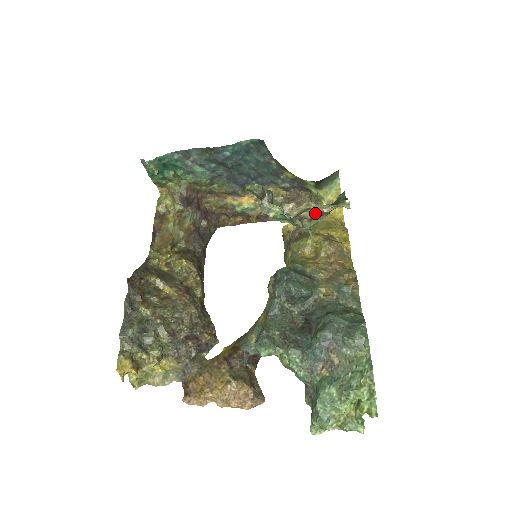
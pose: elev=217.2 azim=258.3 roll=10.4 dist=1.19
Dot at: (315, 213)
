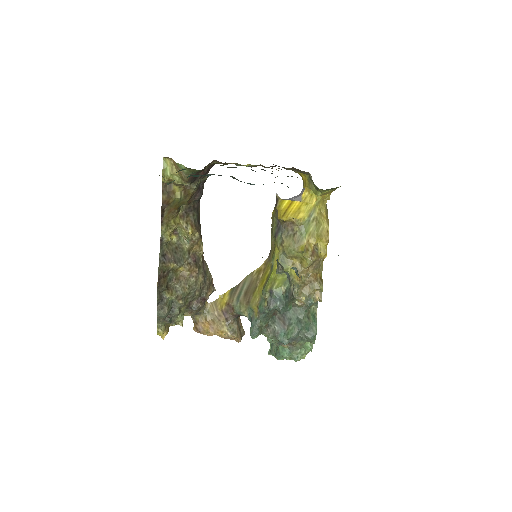
Dot at: occluded
